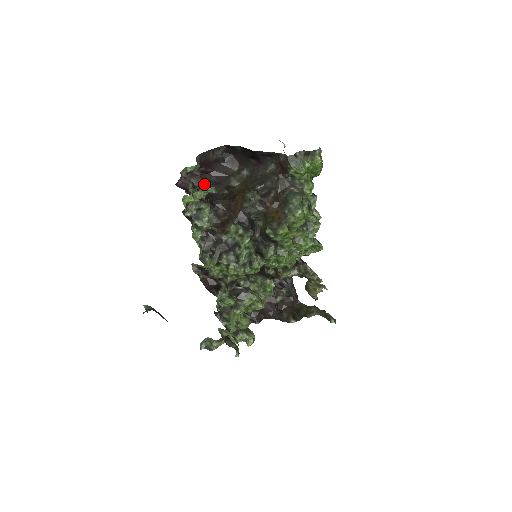
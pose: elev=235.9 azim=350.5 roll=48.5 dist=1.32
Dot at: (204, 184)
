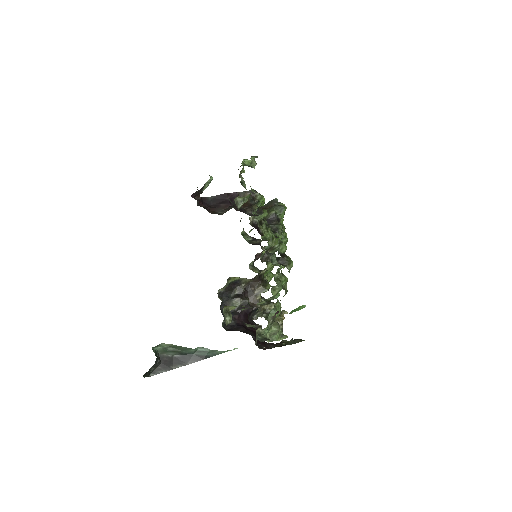
Dot at: occluded
